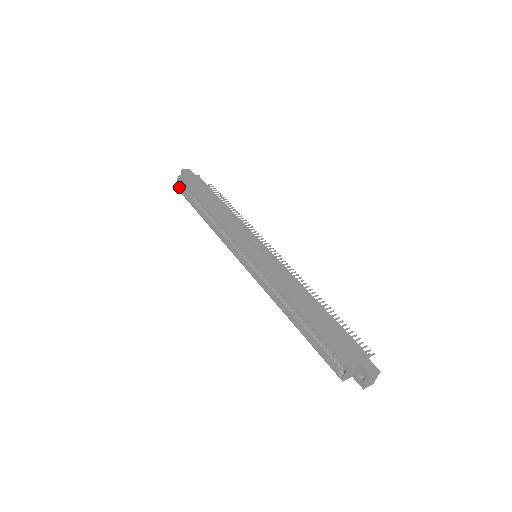
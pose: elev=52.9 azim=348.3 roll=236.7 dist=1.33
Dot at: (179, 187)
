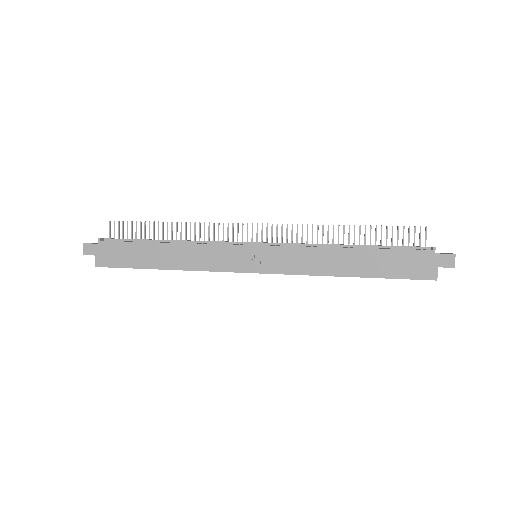
Dot at: occluded
